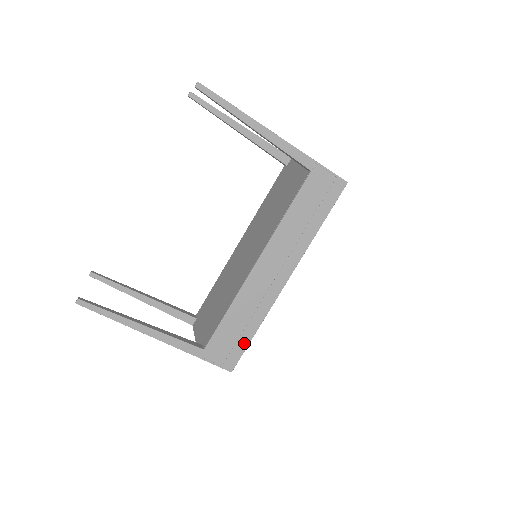
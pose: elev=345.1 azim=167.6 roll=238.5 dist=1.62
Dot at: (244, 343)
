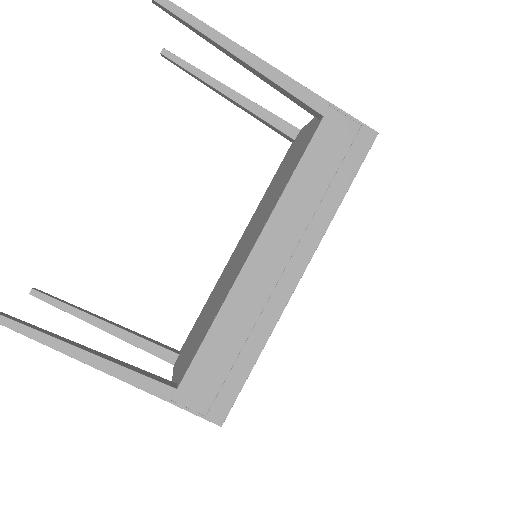
Dot at: (239, 379)
